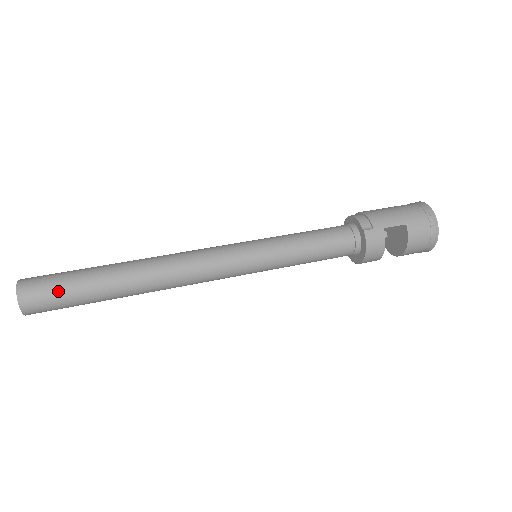
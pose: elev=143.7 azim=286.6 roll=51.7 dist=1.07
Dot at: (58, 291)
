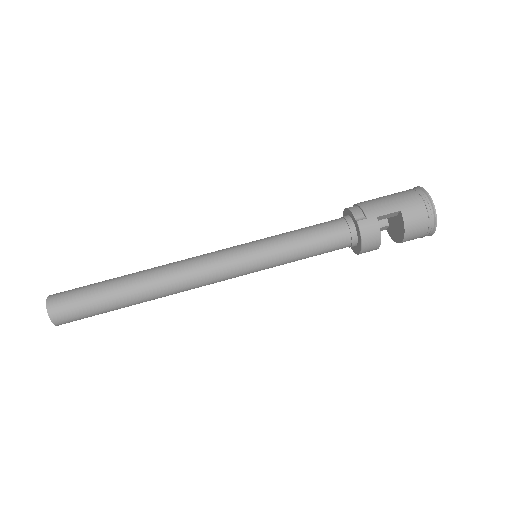
Dot at: (80, 302)
